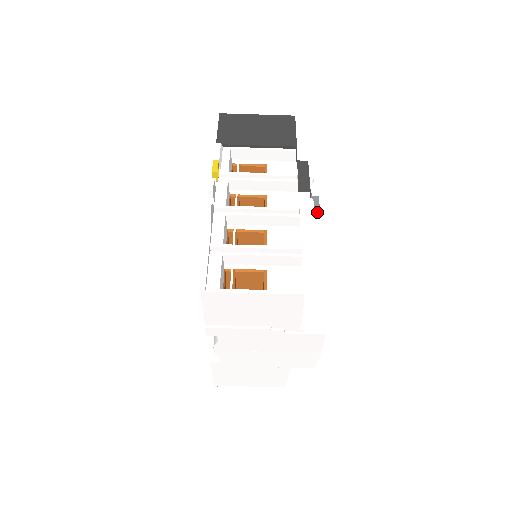
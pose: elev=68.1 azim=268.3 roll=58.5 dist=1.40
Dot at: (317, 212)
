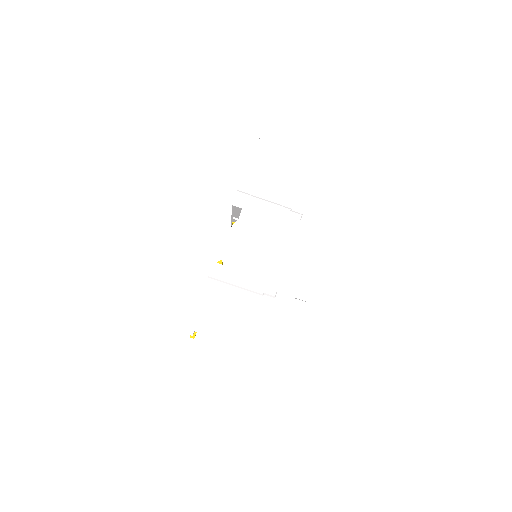
Dot at: occluded
